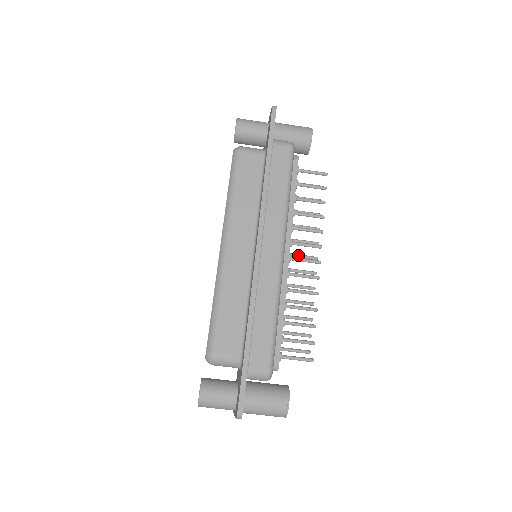
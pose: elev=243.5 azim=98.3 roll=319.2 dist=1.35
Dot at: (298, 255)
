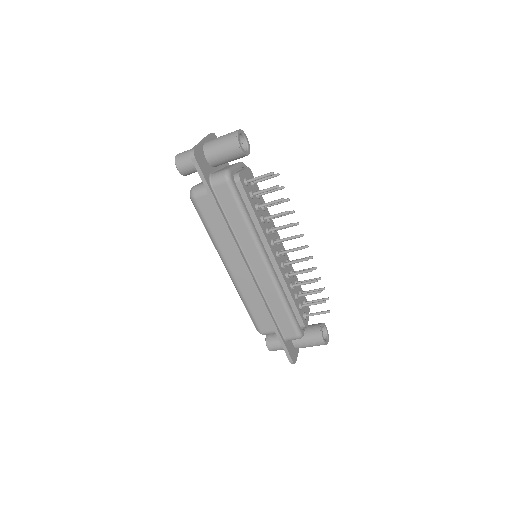
Dot at: occluded
